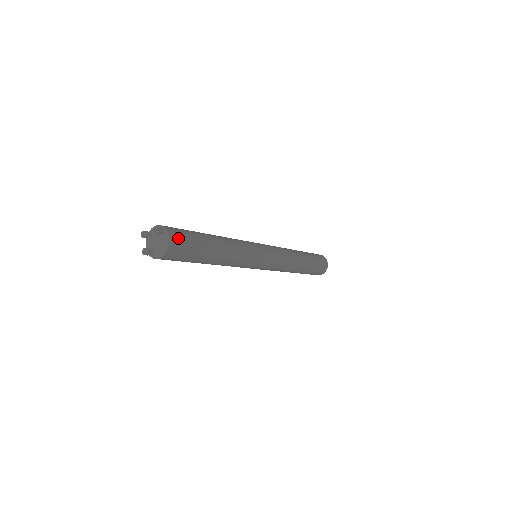
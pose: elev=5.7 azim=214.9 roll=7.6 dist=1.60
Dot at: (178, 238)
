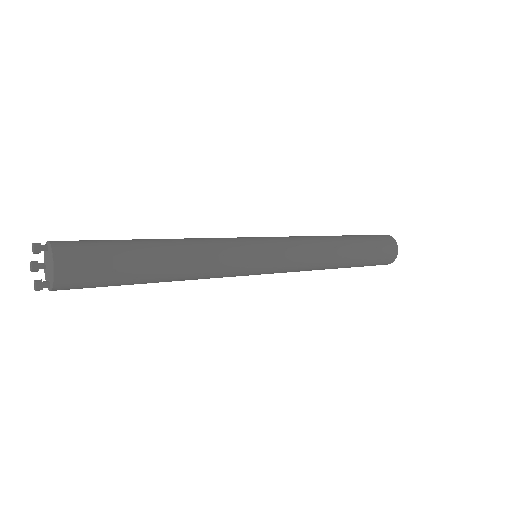
Dot at: (71, 246)
